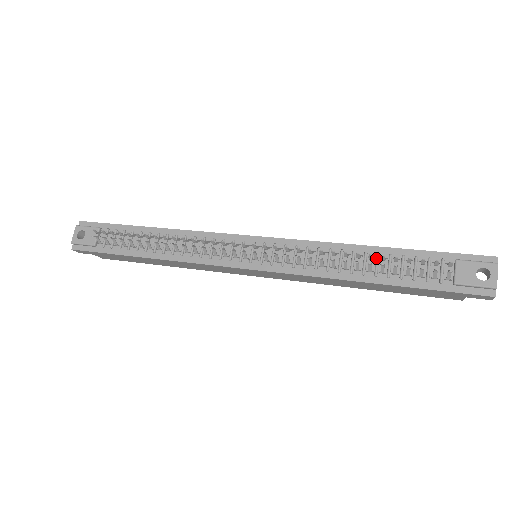
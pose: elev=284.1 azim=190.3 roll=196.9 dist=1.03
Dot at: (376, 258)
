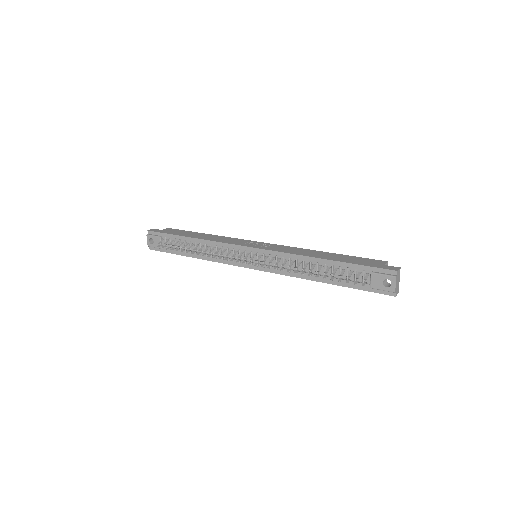
Dot at: (324, 268)
